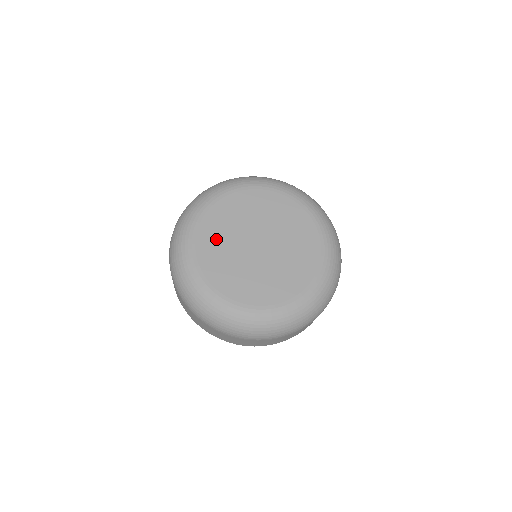
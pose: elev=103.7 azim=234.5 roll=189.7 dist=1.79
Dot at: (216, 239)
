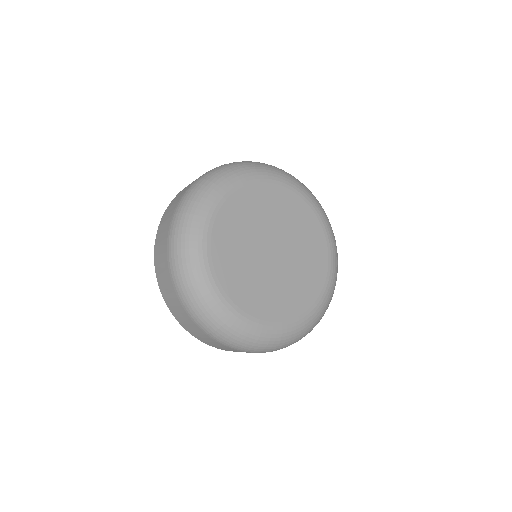
Dot at: (240, 220)
